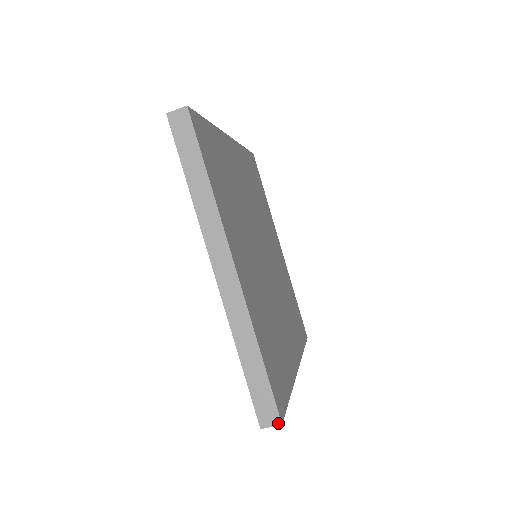
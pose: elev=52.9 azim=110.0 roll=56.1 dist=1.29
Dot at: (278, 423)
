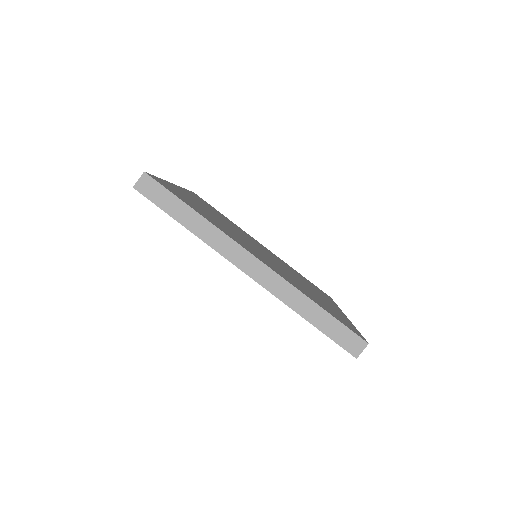
Dot at: (143, 174)
